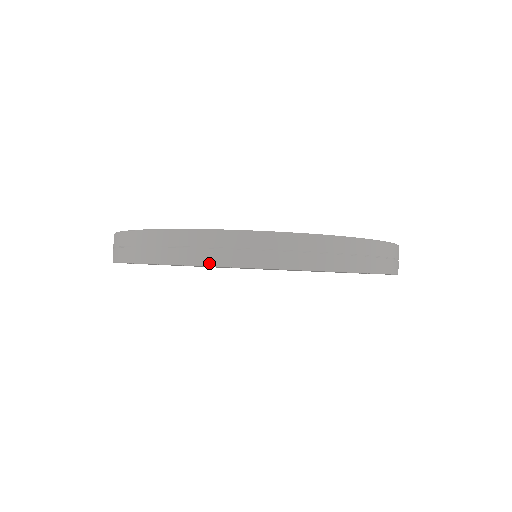
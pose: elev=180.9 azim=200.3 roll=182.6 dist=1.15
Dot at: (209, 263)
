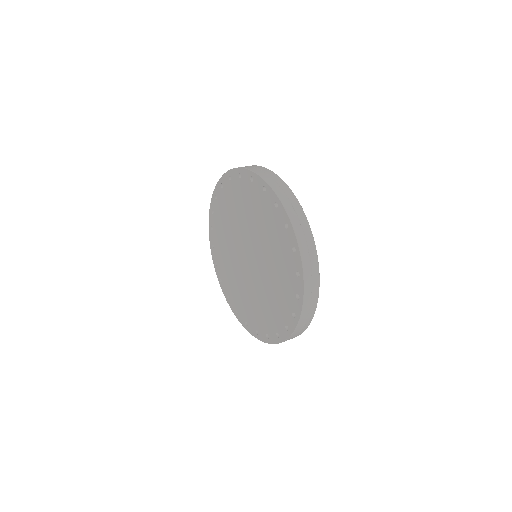
Dot at: (250, 169)
